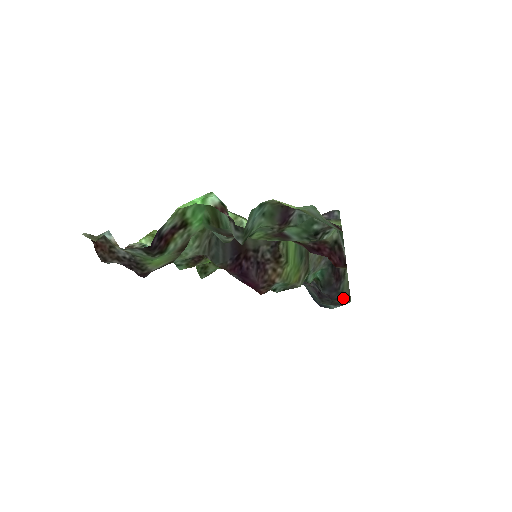
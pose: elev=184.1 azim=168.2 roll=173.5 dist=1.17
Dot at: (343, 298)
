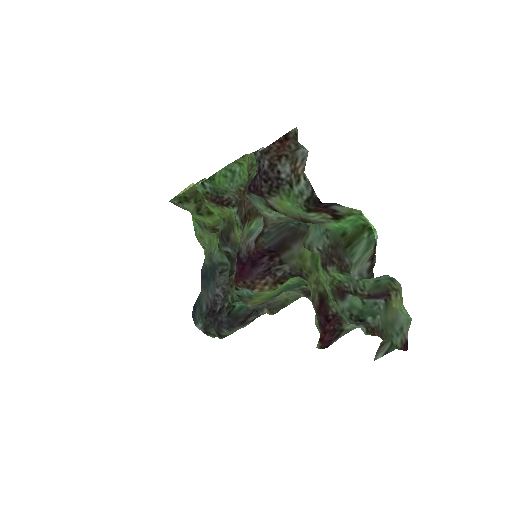
Dot at: (222, 333)
